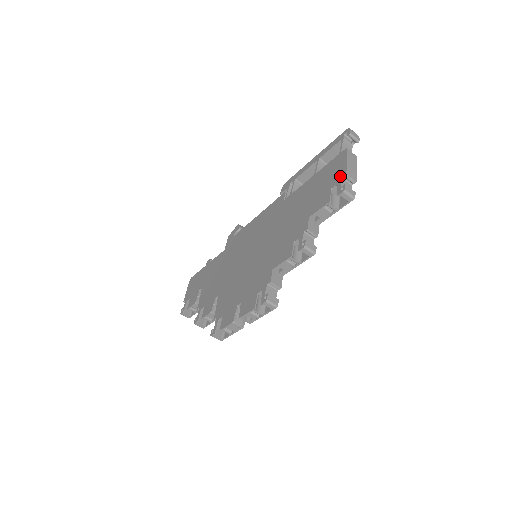
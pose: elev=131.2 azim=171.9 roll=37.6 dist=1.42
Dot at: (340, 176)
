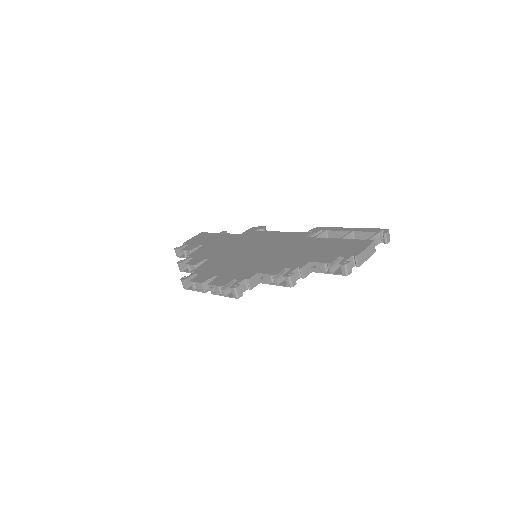
Dot at: (352, 254)
